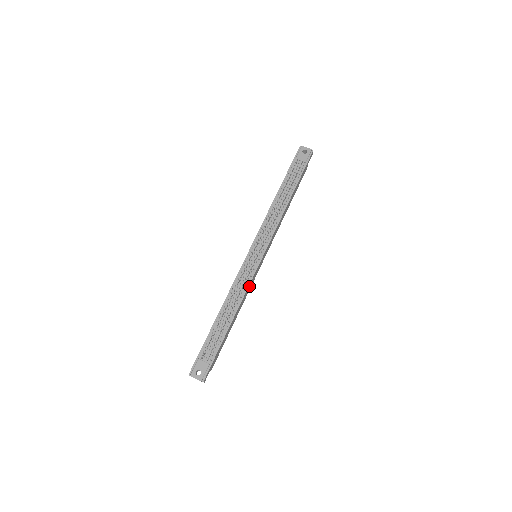
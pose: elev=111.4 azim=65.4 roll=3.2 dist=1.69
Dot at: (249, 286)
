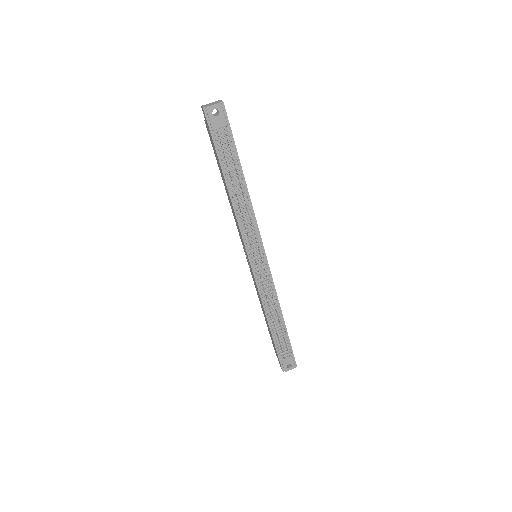
Dot at: (273, 284)
